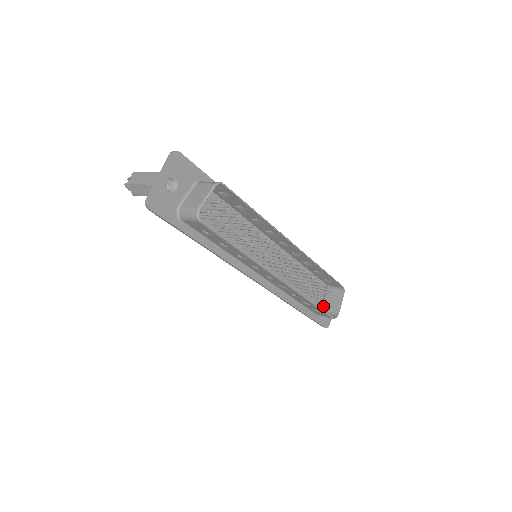
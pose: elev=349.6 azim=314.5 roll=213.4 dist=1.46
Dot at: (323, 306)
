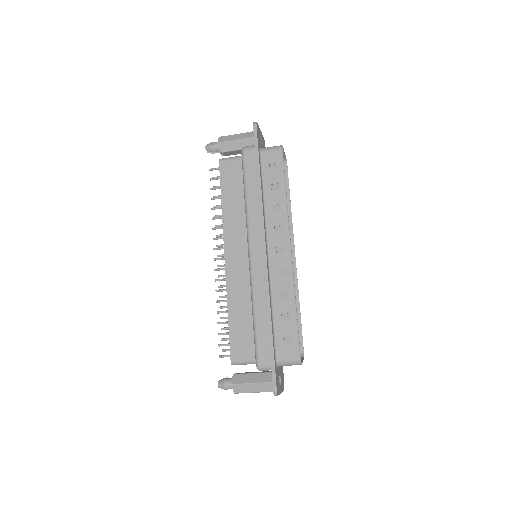
Dot at: occluded
